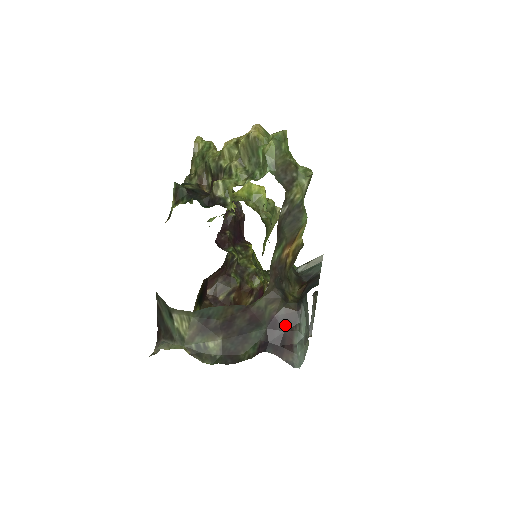
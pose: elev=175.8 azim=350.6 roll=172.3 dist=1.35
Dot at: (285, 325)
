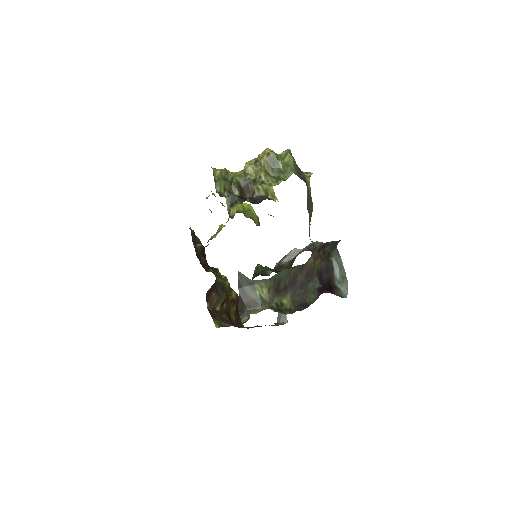
Dot at: (327, 273)
